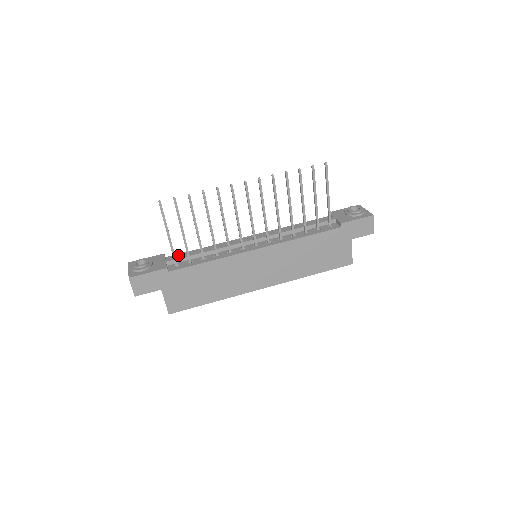
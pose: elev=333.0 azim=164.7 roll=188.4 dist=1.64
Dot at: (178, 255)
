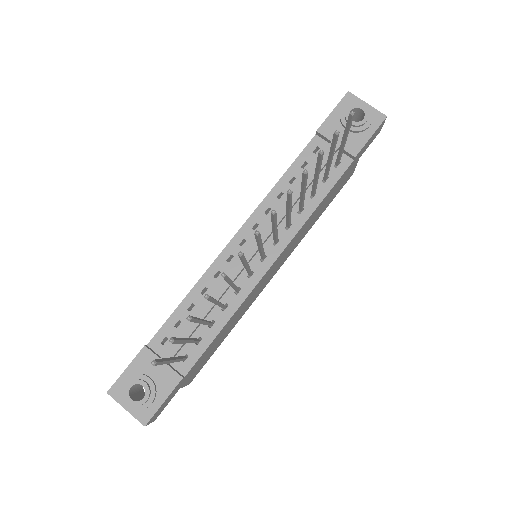
Dot at: (163, 332)
